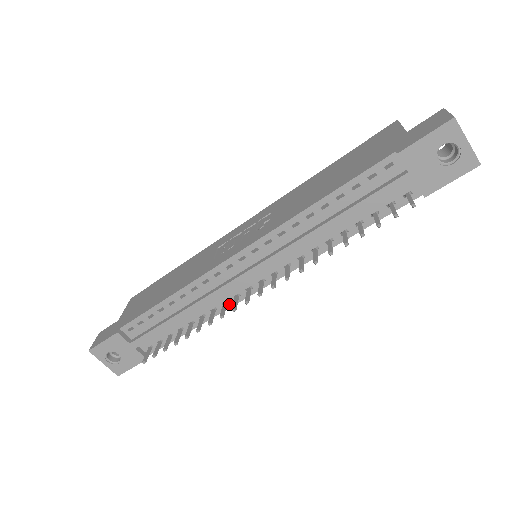
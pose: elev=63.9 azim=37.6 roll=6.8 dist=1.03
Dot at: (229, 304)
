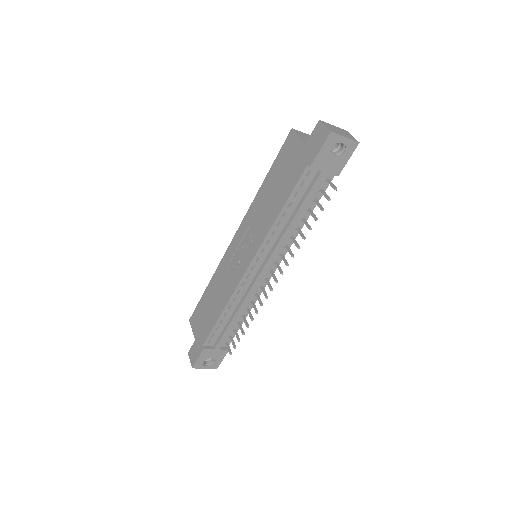
Dot at: (259, 293)
